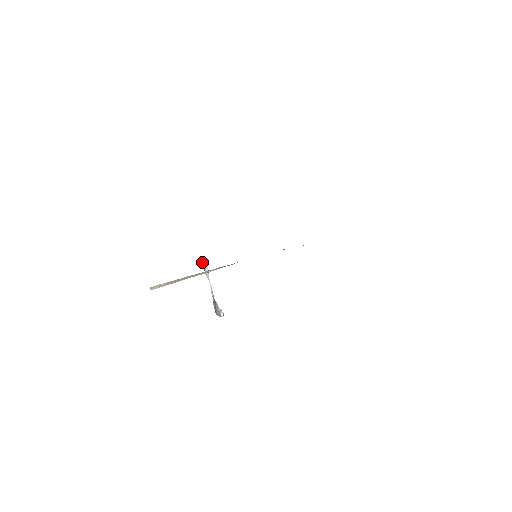
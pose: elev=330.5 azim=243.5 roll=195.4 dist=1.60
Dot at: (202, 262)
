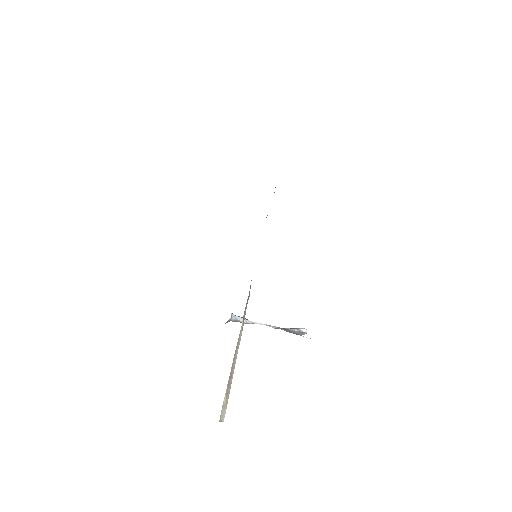
Dot at: (229, 321)
